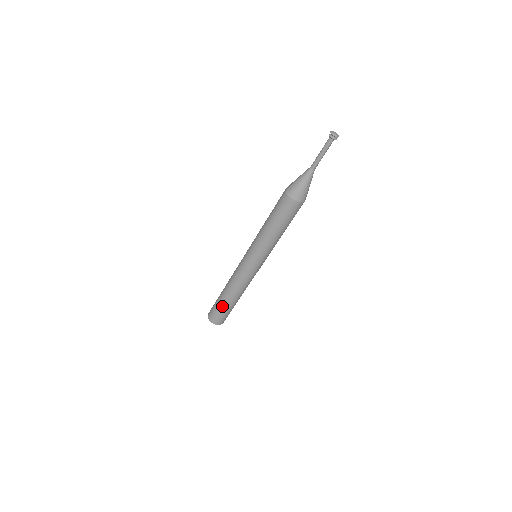
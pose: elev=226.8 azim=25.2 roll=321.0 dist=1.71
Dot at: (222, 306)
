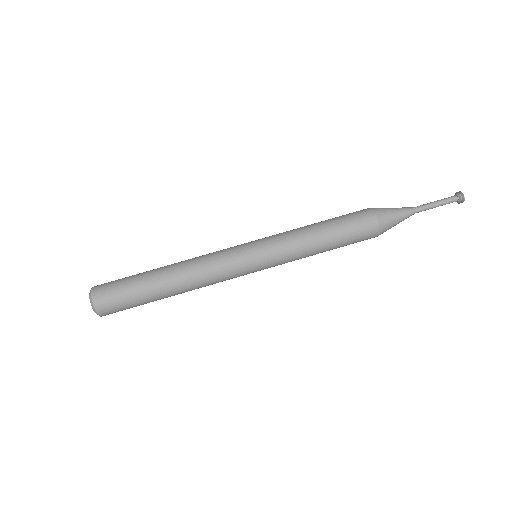
Dot at: (142, 290)
